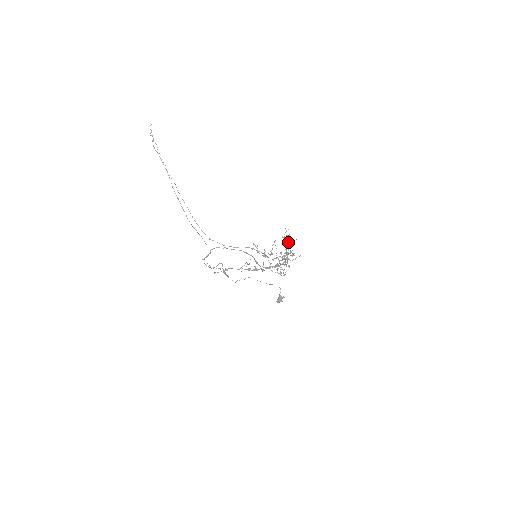
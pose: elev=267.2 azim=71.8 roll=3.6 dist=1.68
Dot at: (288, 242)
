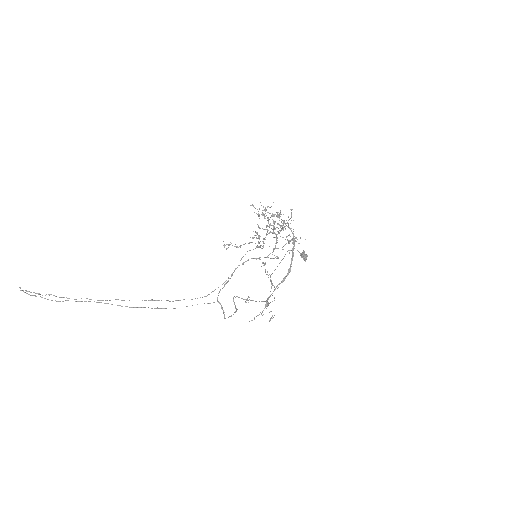
Dot at: occluded
